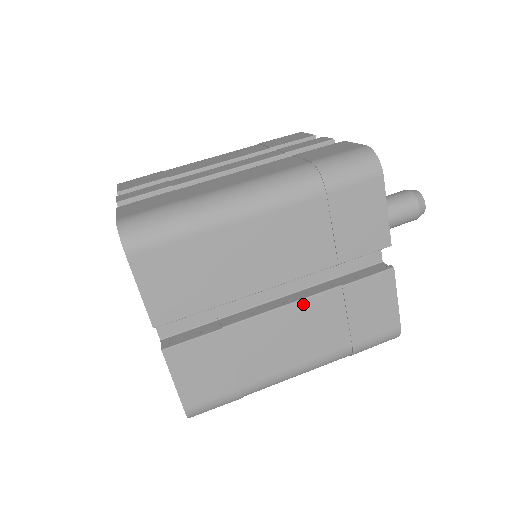
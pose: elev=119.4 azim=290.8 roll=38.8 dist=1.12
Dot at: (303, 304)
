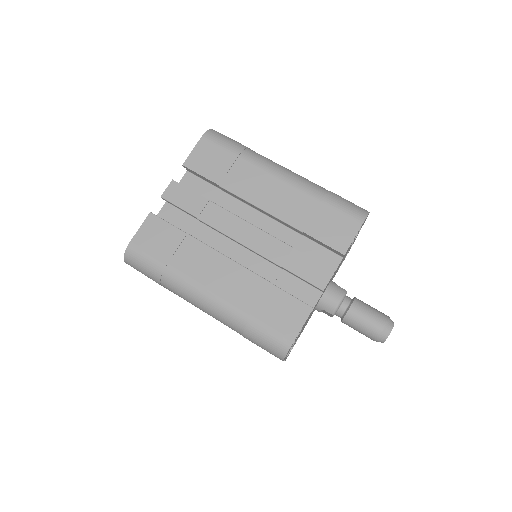
Dot at: occluded
